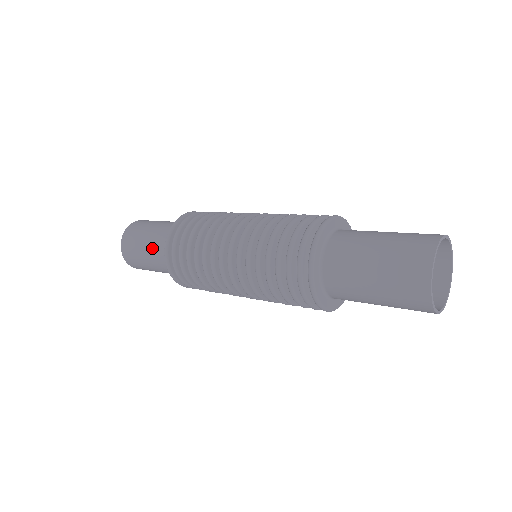
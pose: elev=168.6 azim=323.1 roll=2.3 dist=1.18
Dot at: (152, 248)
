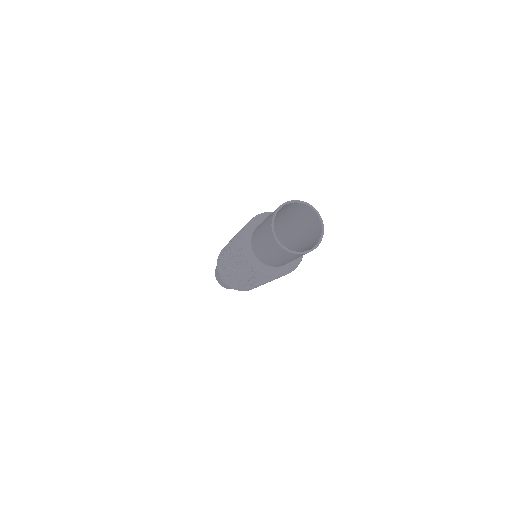
Dot at: occluded
